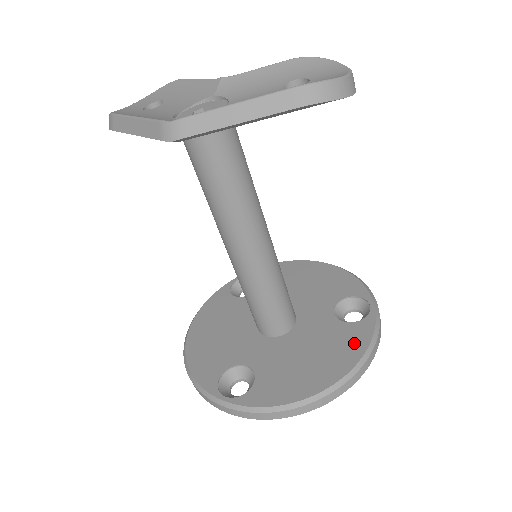
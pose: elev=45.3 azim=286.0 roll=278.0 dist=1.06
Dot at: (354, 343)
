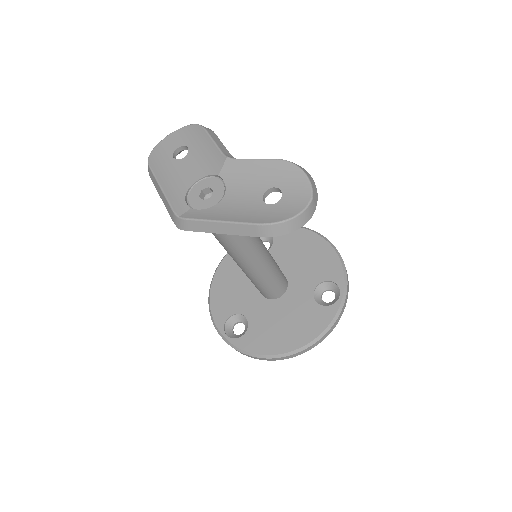
Dot at: (317, 324)
